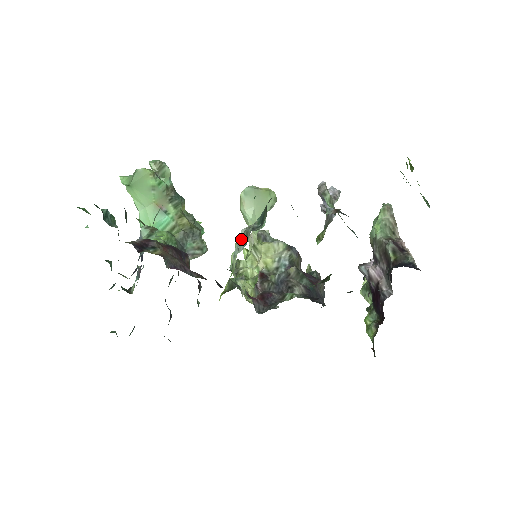
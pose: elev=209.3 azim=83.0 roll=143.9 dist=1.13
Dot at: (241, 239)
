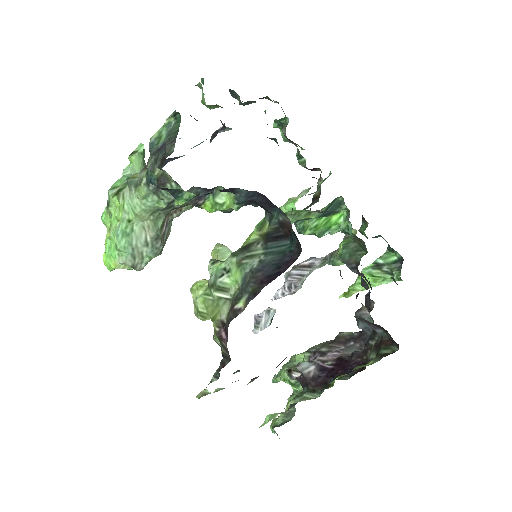
Dot at: occluded
